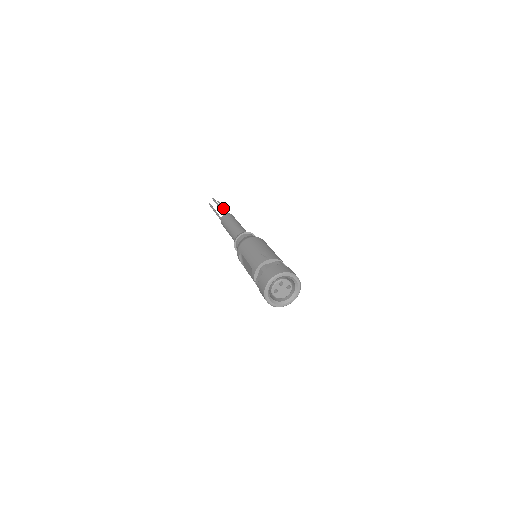
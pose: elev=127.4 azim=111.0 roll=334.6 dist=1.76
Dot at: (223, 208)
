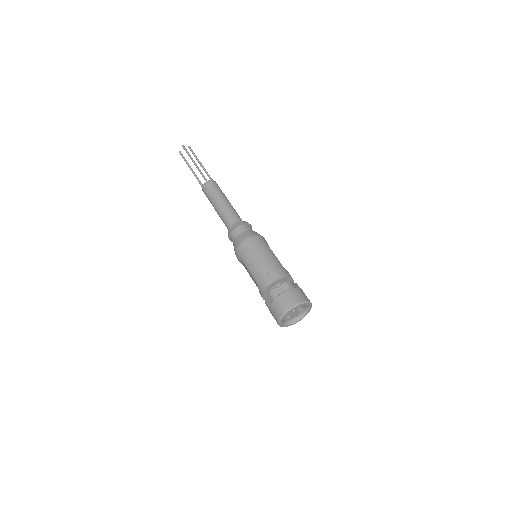
Dot at: (199, 162)
